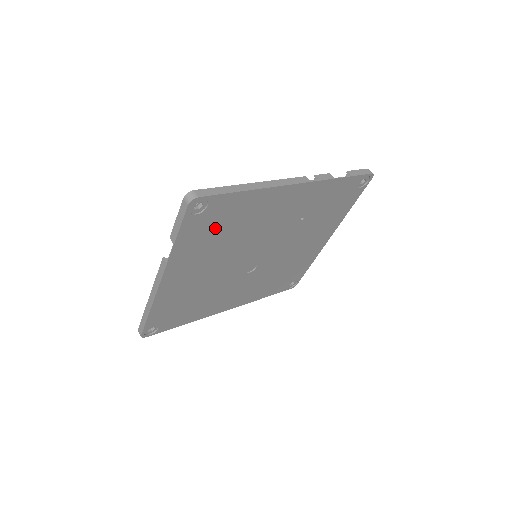
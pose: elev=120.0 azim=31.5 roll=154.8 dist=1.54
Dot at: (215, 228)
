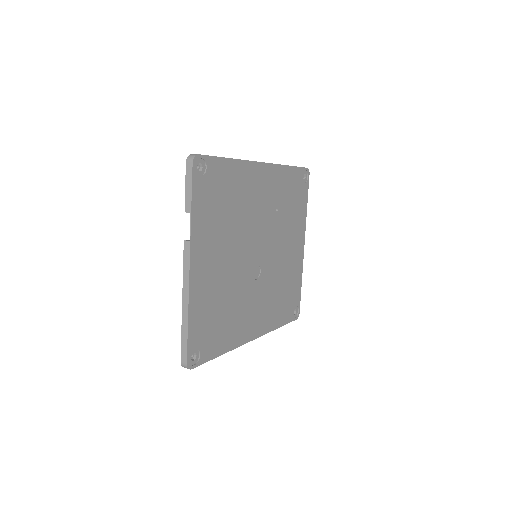
Dot at: (217, 201)
